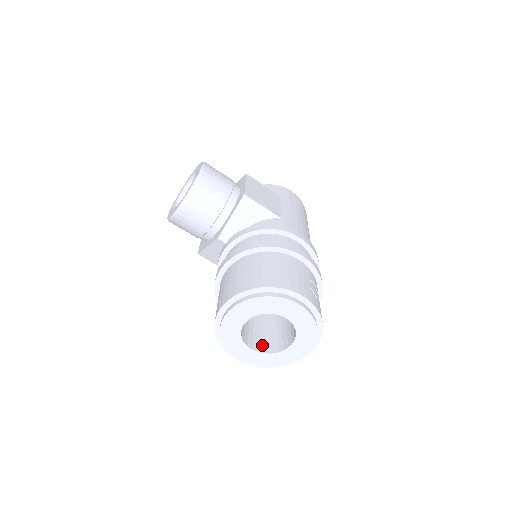
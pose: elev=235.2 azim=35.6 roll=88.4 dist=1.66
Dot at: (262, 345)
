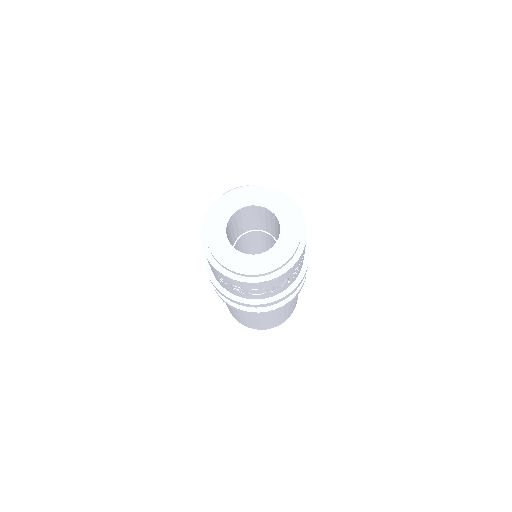
Dot at: occluded
